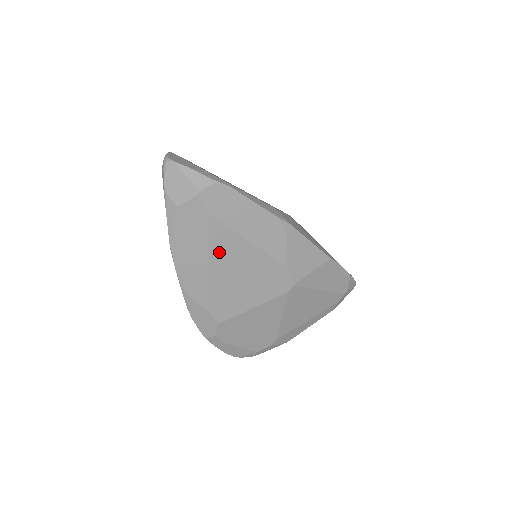
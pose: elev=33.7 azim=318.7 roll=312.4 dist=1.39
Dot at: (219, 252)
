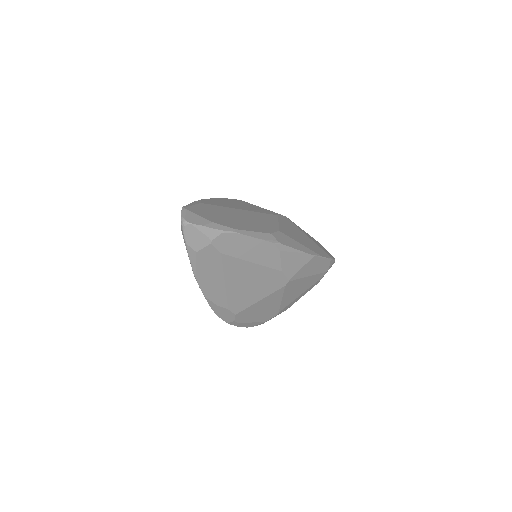
Dot at: (231, 273)
